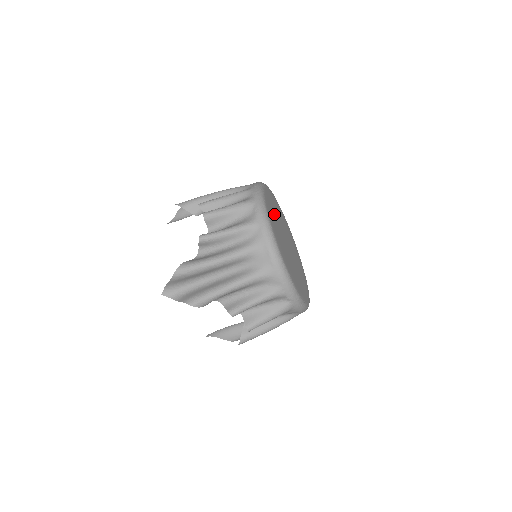
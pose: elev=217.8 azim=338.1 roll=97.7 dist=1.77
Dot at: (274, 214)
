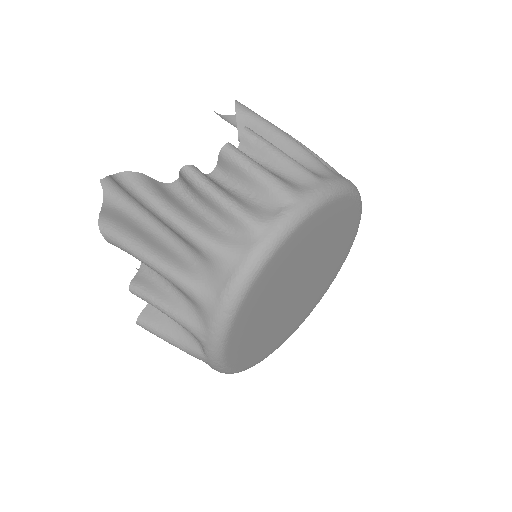
Dot at: (316, 239)
